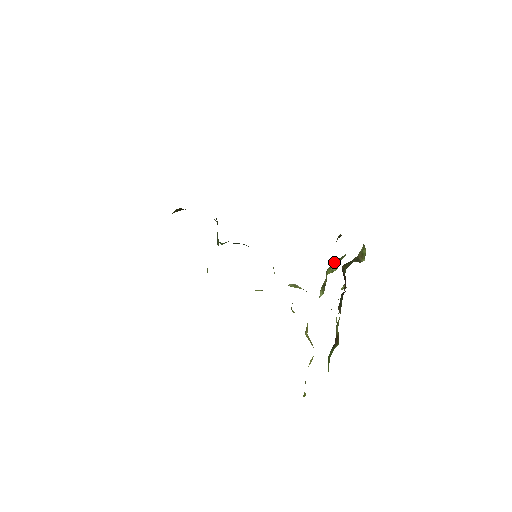
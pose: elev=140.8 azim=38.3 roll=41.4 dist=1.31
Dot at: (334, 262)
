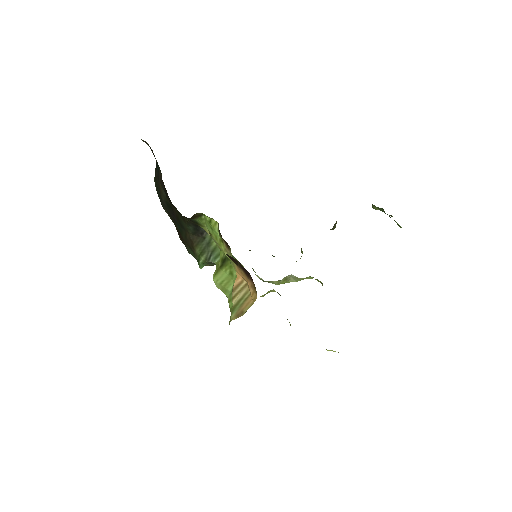
Dot at: occluded
